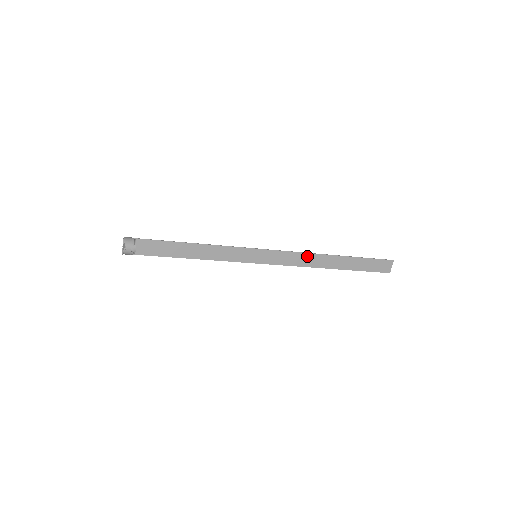
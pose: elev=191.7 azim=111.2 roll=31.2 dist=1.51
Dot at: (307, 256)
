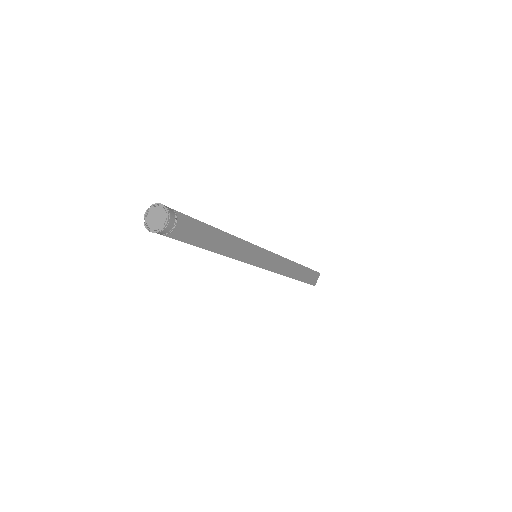
Dot at: (284, 261)
